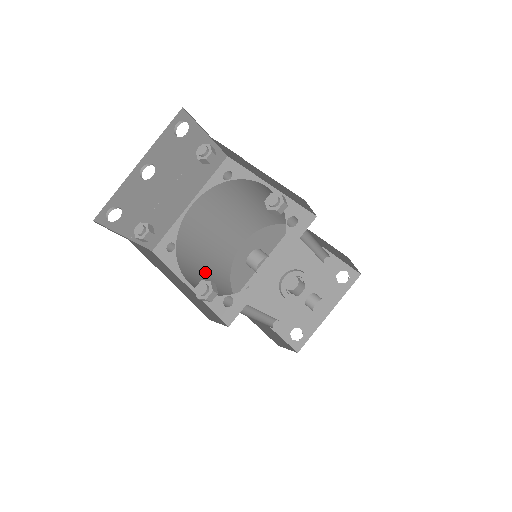
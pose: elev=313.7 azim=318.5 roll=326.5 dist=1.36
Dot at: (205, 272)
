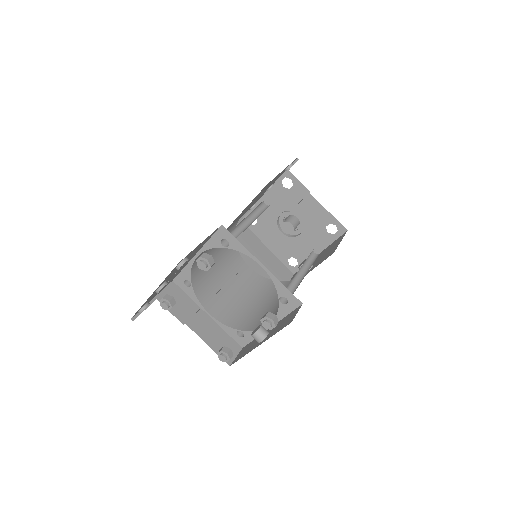
Dot at: (216, 269)
